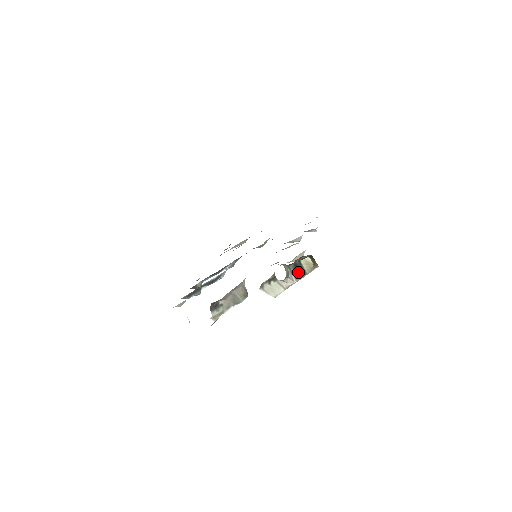
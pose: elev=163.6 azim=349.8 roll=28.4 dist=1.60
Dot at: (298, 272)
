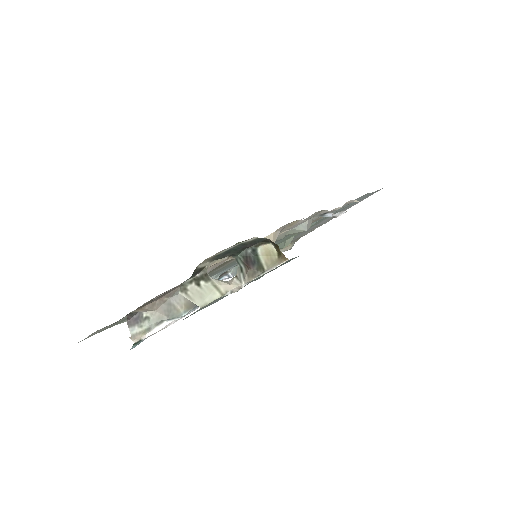
Dot at: (249, 268)
